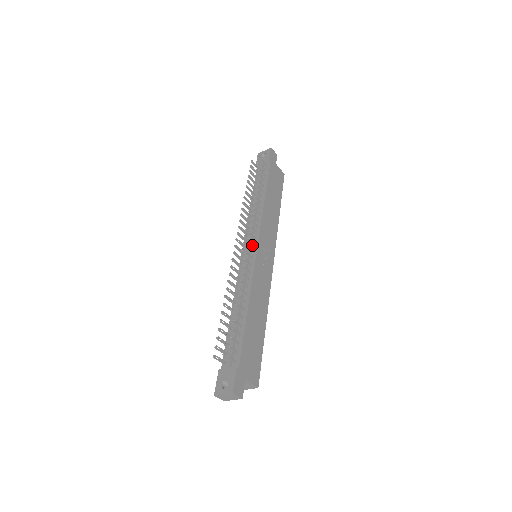
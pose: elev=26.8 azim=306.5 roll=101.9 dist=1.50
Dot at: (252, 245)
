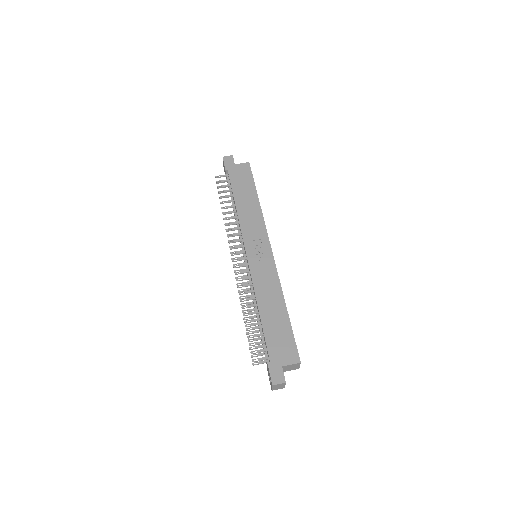
Dot at: (245, 253)
